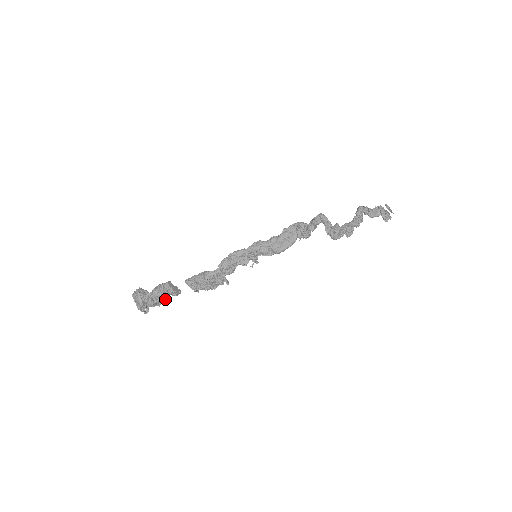
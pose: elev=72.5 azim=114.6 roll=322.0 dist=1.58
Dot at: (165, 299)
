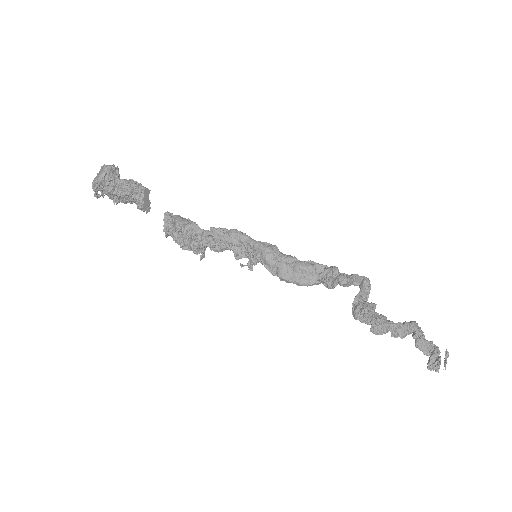
Dot at: (126, 201)
